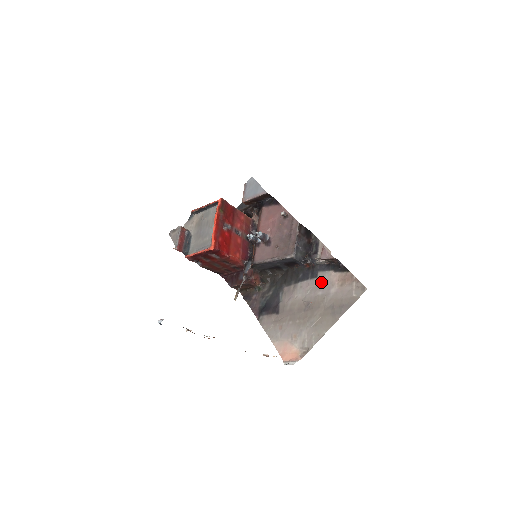
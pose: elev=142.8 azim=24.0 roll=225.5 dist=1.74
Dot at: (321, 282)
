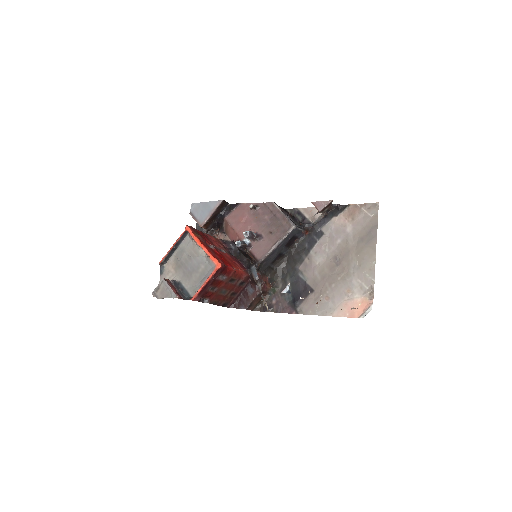
Dot at: (332, 233)
